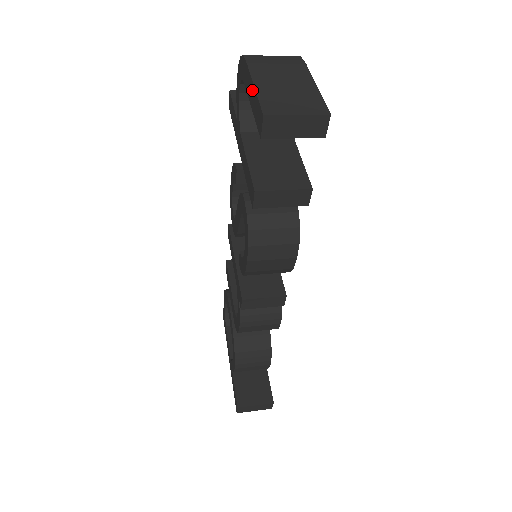
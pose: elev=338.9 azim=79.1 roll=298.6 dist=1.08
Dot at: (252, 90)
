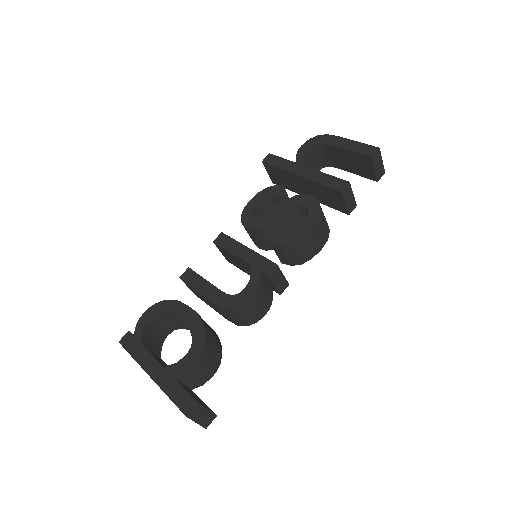
Dot at: (352, 143)
